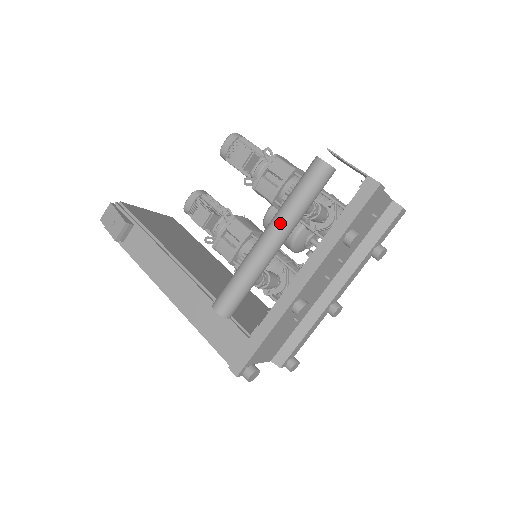
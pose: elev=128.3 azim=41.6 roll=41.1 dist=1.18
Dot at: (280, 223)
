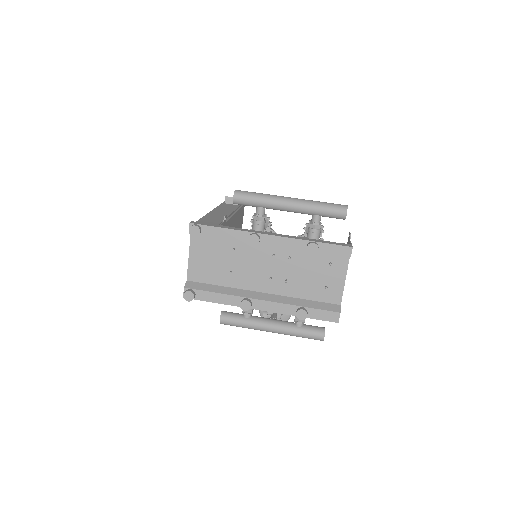
Dot at: (303, 200)
